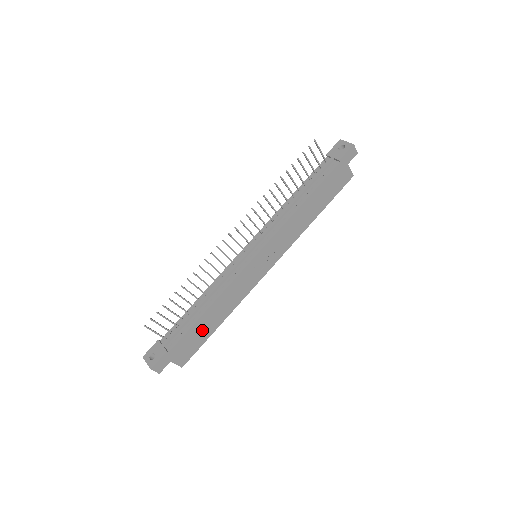
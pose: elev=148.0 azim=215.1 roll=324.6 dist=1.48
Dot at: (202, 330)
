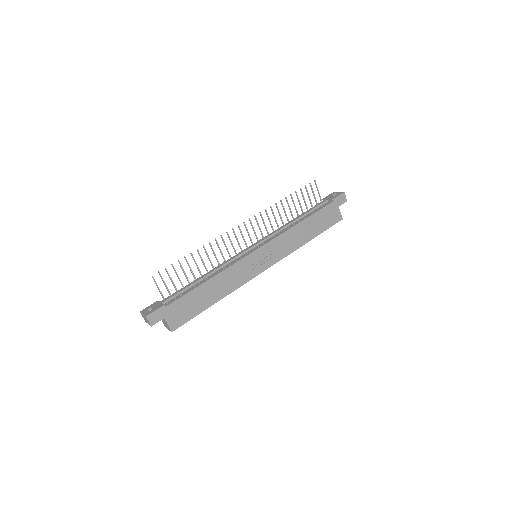
Dot at: (198, 300)
